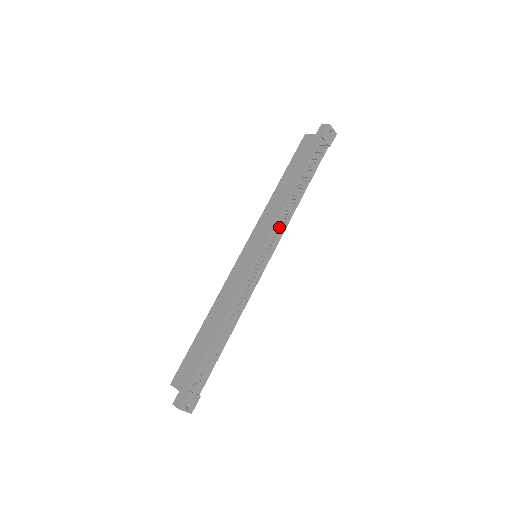
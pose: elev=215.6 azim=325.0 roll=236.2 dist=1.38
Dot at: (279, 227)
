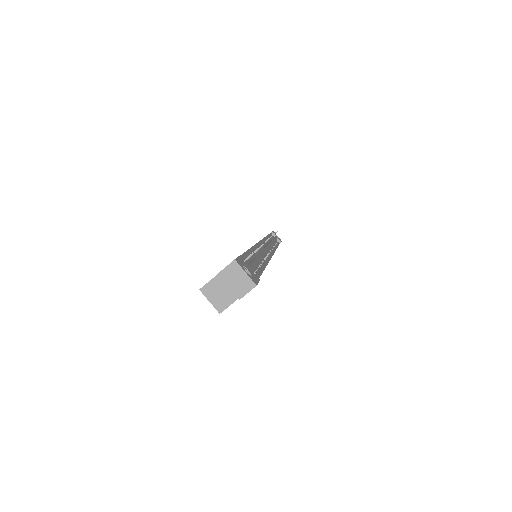
Dot at: occluded
